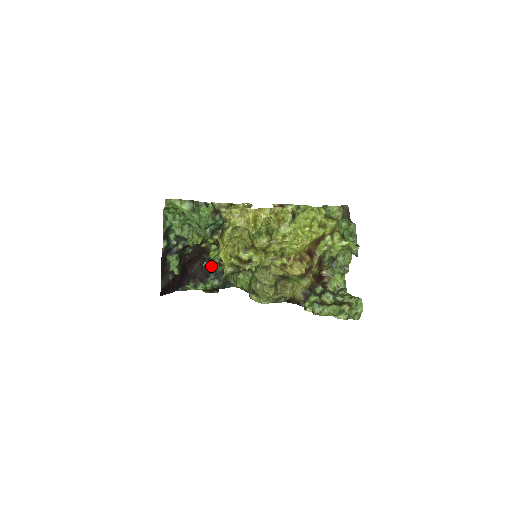
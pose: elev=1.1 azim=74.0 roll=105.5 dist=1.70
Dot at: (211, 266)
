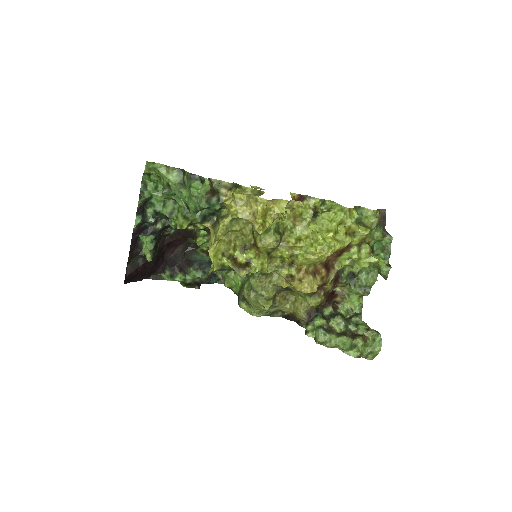
Dot at: (196, 253)
